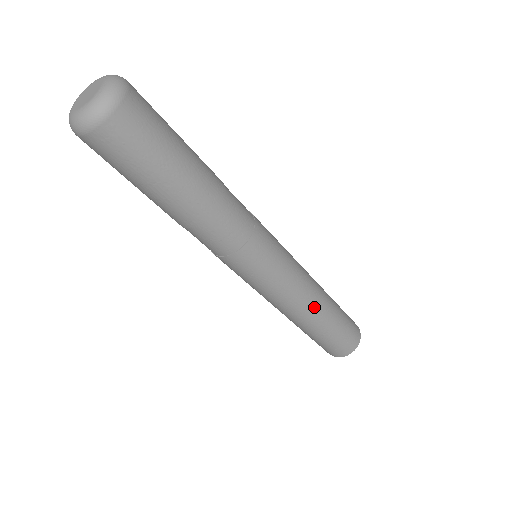
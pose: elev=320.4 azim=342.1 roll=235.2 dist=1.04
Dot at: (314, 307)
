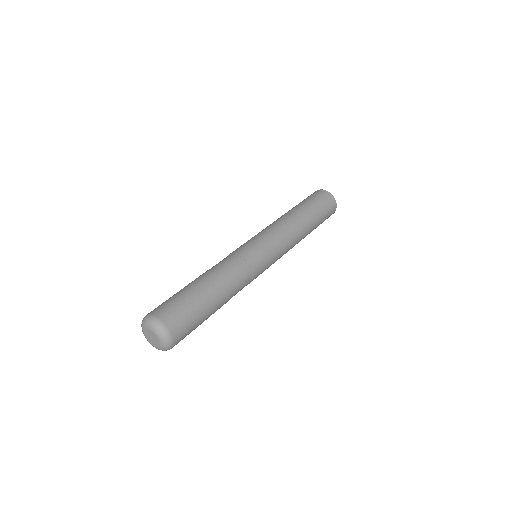
Dot at: (300, 240)
